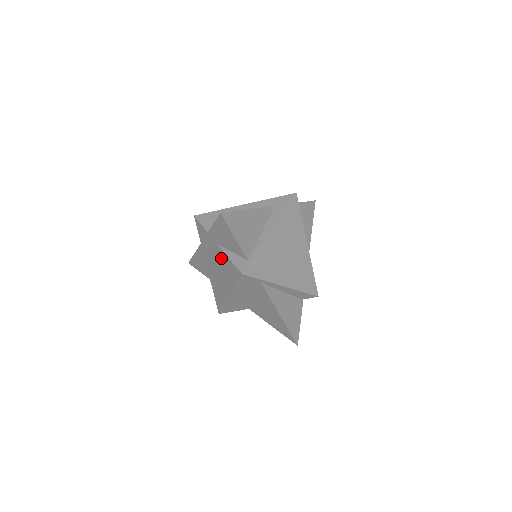
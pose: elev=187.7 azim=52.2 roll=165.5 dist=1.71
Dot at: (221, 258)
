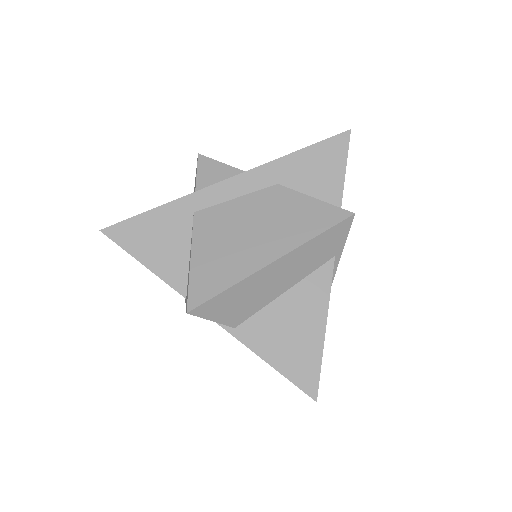
Dot at: (280, 202)
